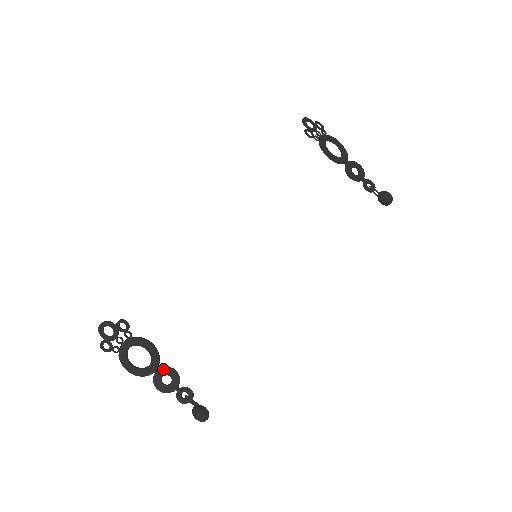
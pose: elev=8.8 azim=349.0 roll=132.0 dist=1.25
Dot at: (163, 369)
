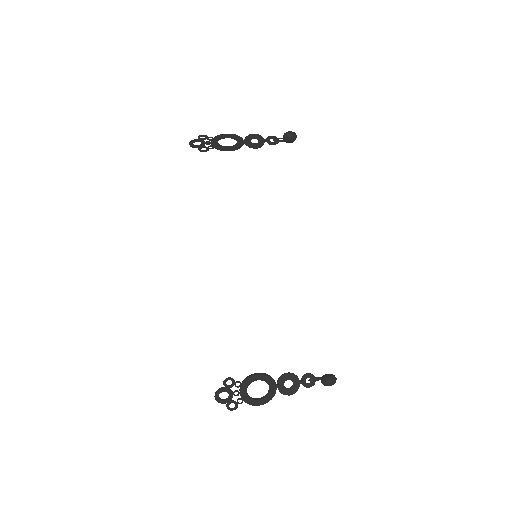
Dot at: (279, 380)
